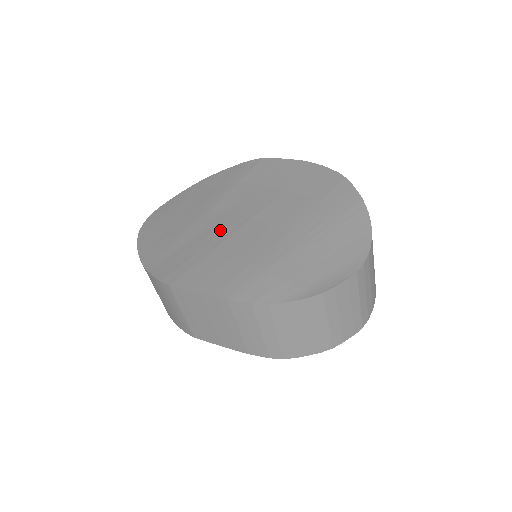
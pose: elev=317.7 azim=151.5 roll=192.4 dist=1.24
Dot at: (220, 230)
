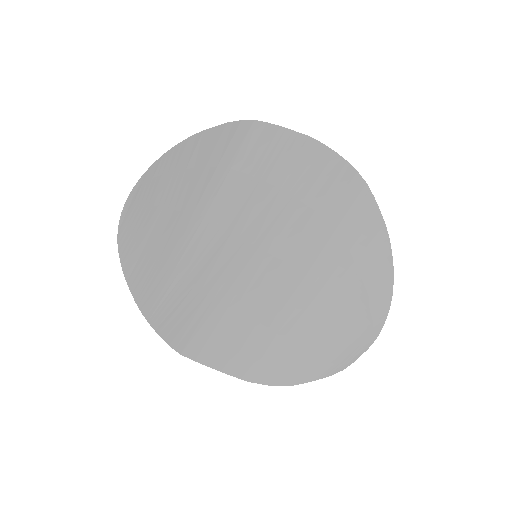
Dot at: (222, 265)
